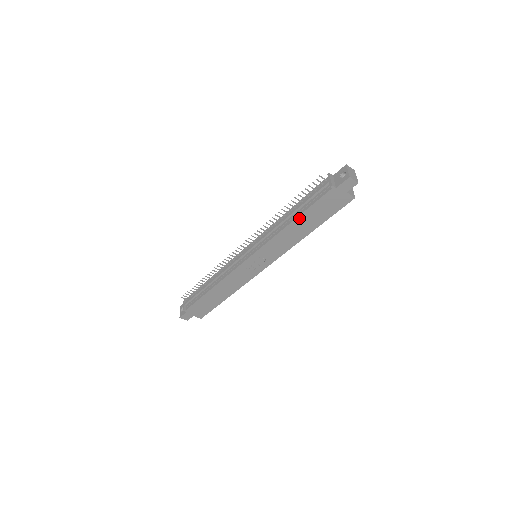
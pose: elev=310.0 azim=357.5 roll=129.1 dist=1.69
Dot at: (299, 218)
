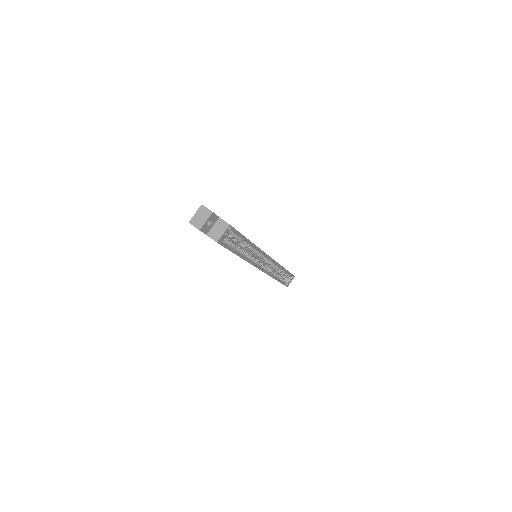
Dot at: occluded
